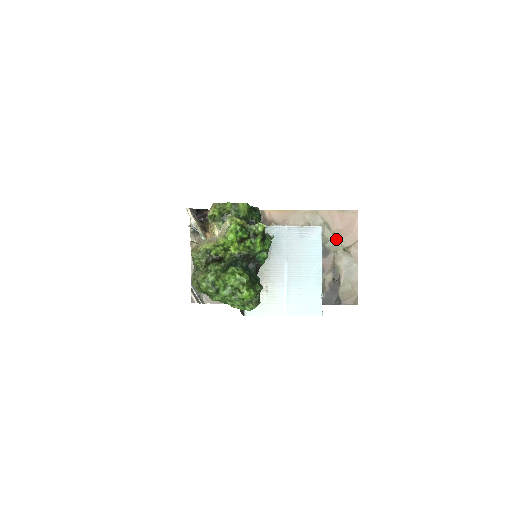
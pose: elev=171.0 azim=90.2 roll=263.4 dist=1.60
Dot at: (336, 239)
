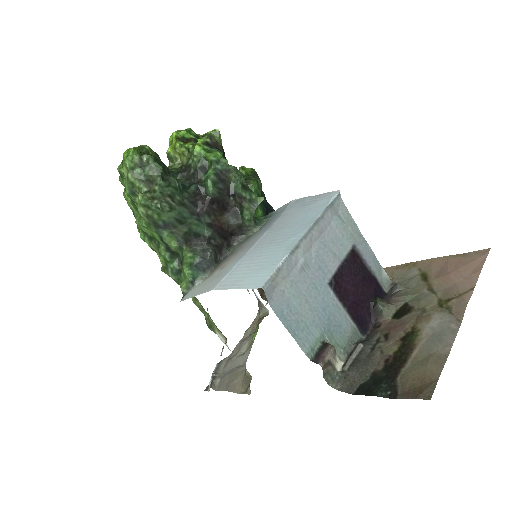
Dot at: (431, 291)
